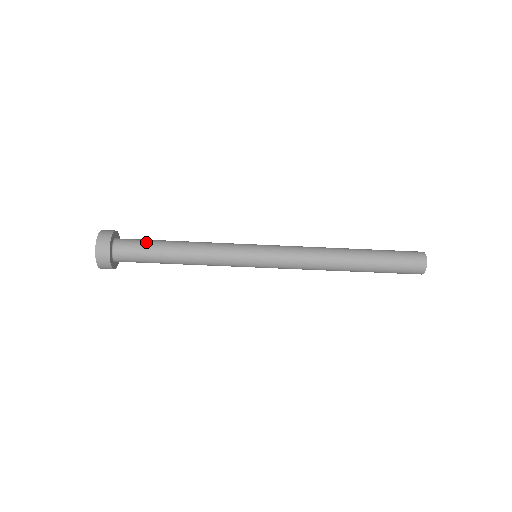
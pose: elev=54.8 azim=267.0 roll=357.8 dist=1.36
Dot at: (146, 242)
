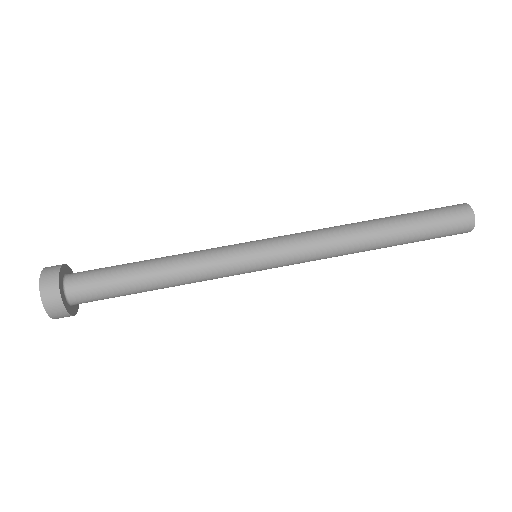
Dot at: occluded
